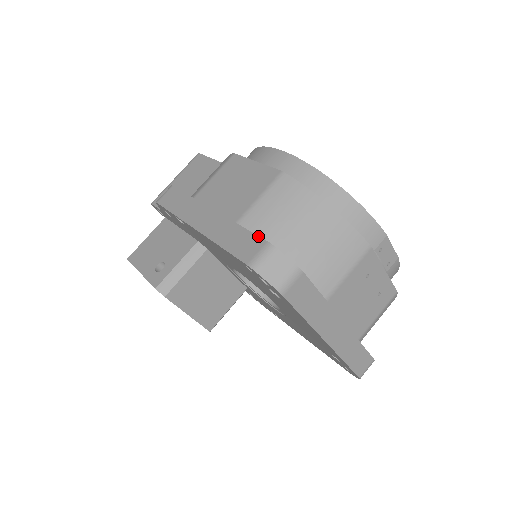
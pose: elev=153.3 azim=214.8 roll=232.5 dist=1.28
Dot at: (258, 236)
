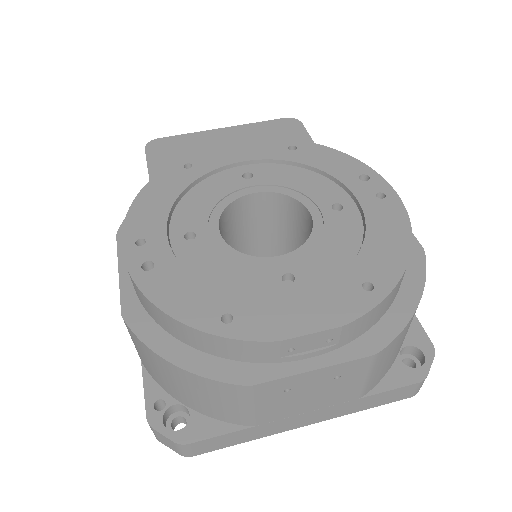
Dot at: occluded
